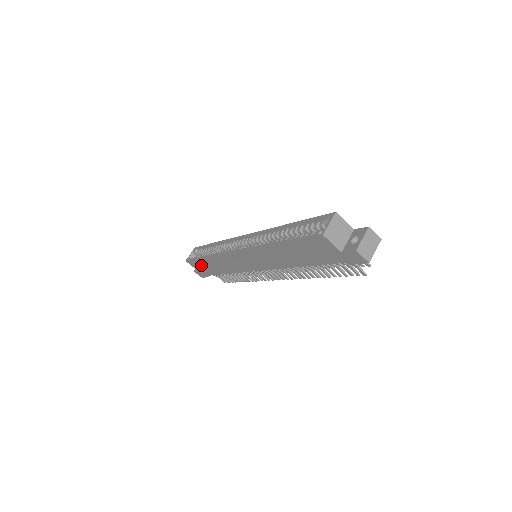
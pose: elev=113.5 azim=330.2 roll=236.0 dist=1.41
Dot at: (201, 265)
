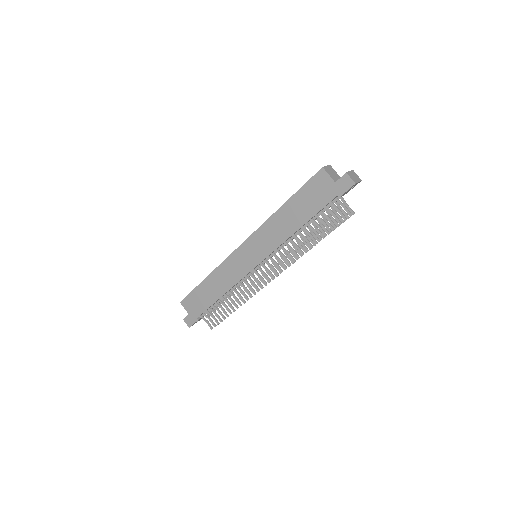
Dot at: (196, 298)
